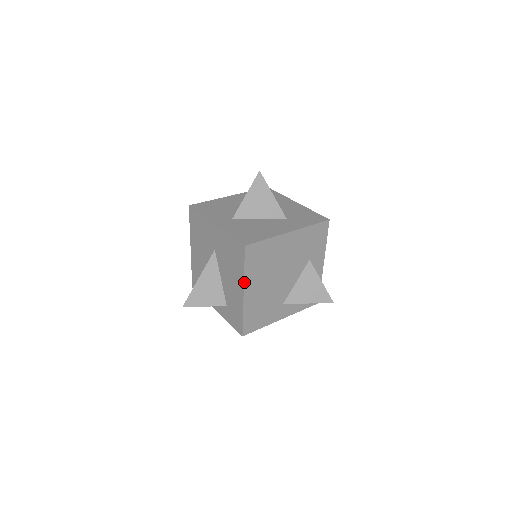
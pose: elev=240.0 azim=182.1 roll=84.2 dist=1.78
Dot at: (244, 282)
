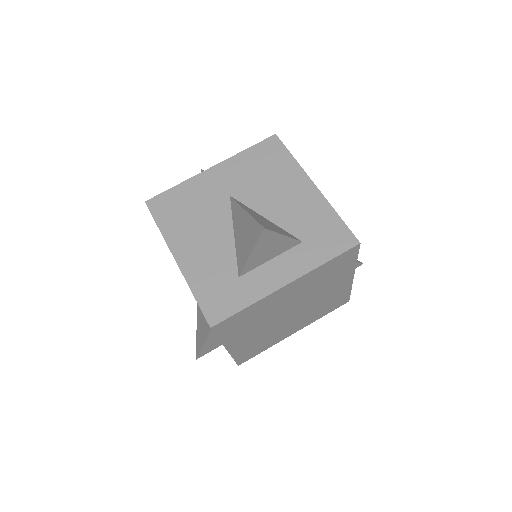
Dot at: (304, 171)
